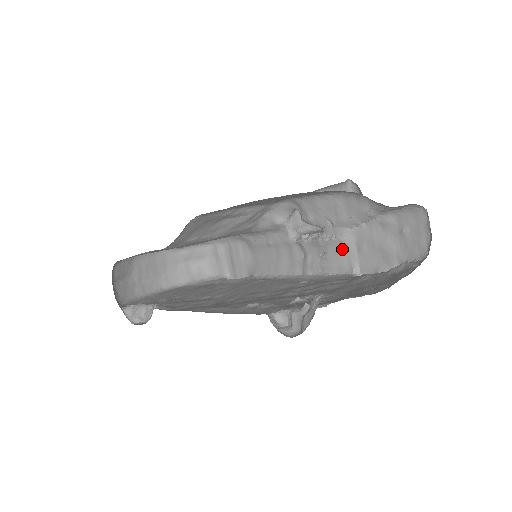
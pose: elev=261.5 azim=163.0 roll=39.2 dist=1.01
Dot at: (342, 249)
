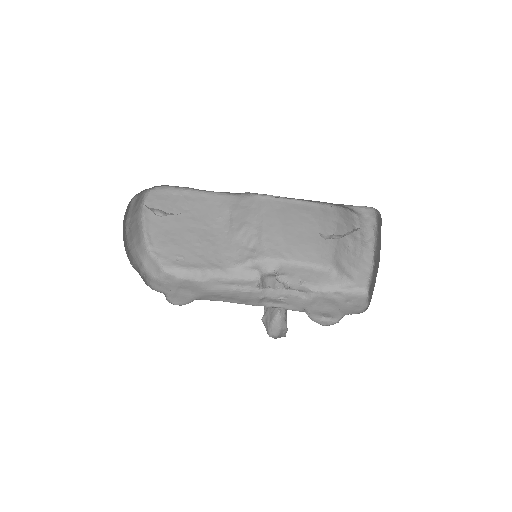
Dot at: (300, 299)
